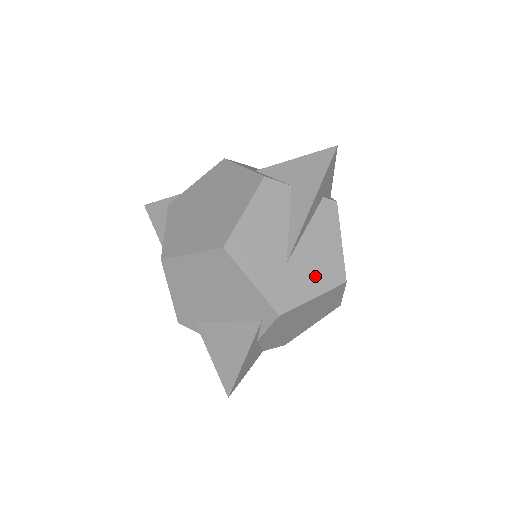
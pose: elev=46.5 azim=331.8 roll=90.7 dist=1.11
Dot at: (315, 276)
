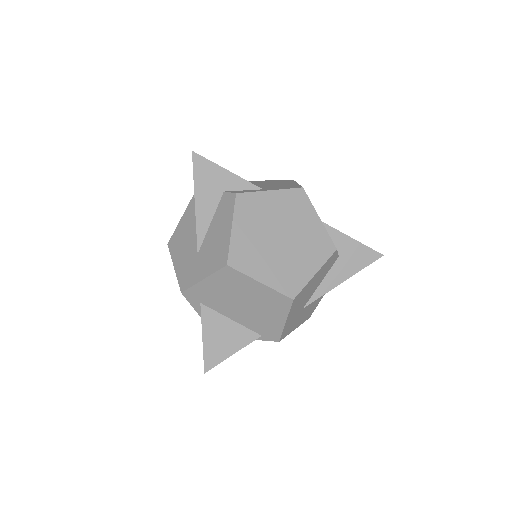
Dot at: (305, 315)
